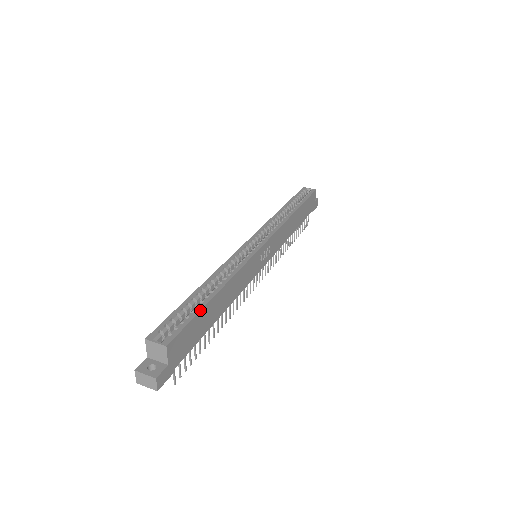
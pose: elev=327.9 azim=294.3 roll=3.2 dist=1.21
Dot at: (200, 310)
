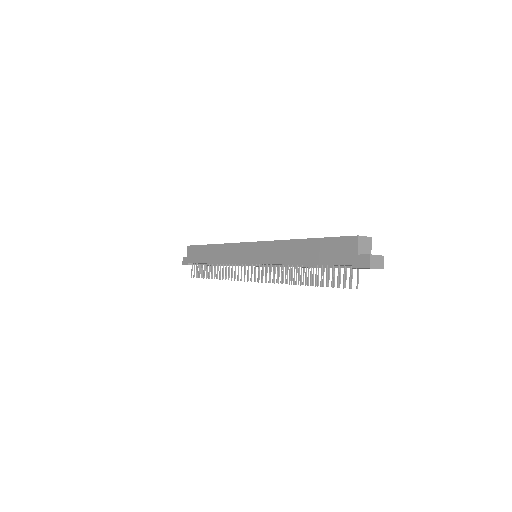
Dot at: occluded
